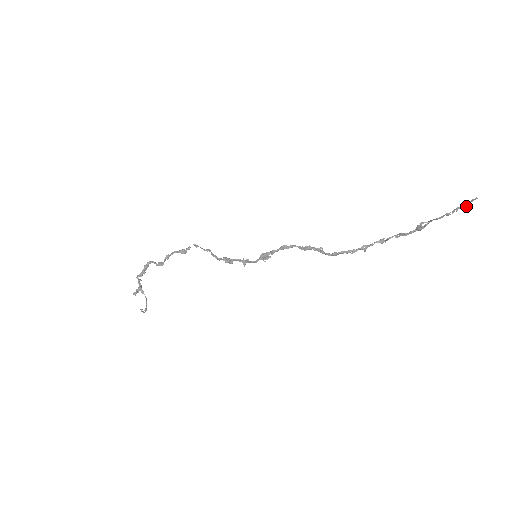
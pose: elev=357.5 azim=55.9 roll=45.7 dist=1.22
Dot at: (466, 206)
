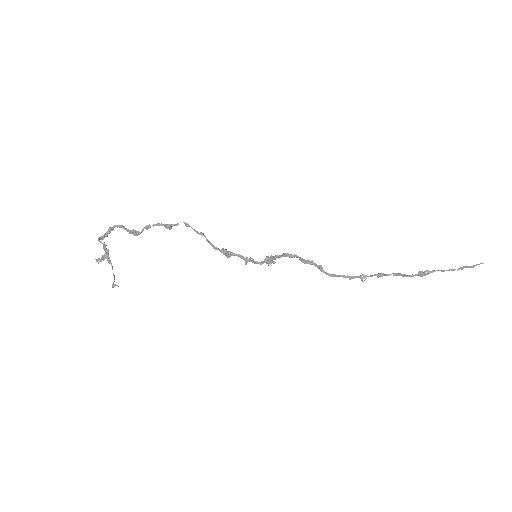
Dot at: occluded
